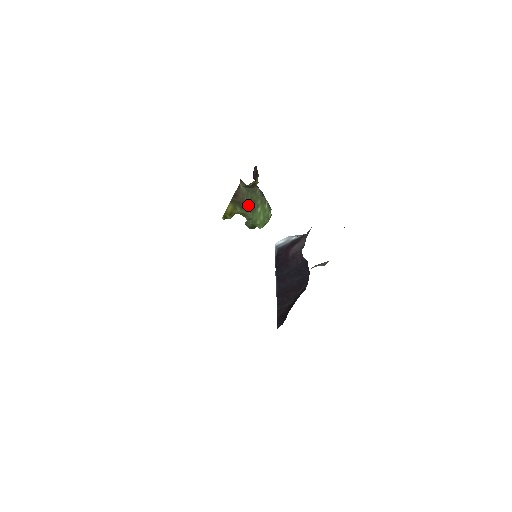
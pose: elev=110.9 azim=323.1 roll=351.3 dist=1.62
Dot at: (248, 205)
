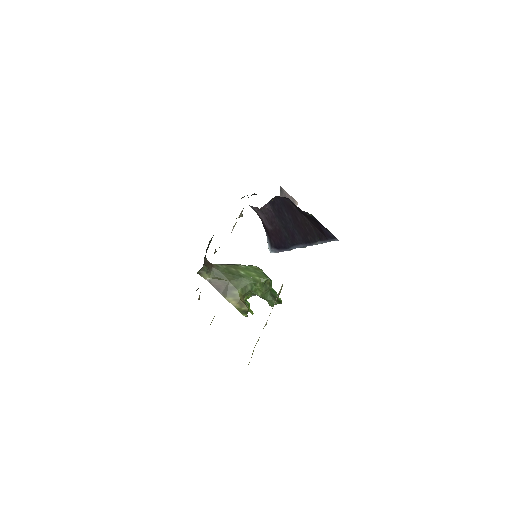
Dot at: (232, 280)
